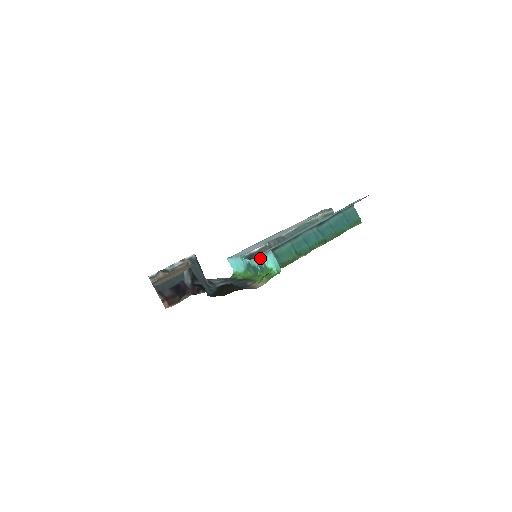
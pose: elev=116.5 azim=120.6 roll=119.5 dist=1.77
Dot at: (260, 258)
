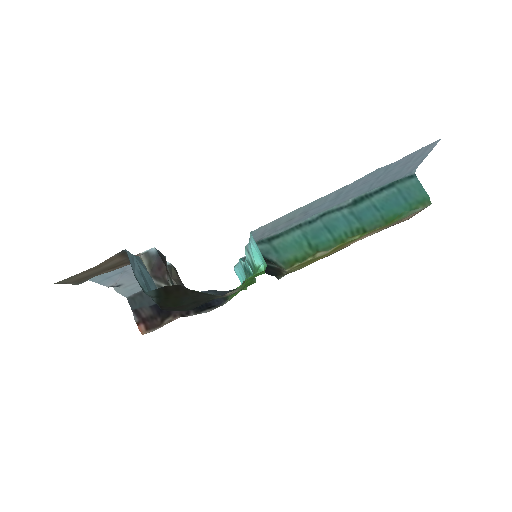
Dot at: (247, 252)
